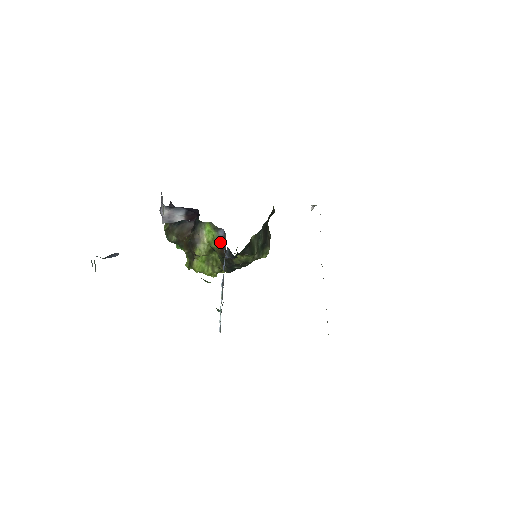
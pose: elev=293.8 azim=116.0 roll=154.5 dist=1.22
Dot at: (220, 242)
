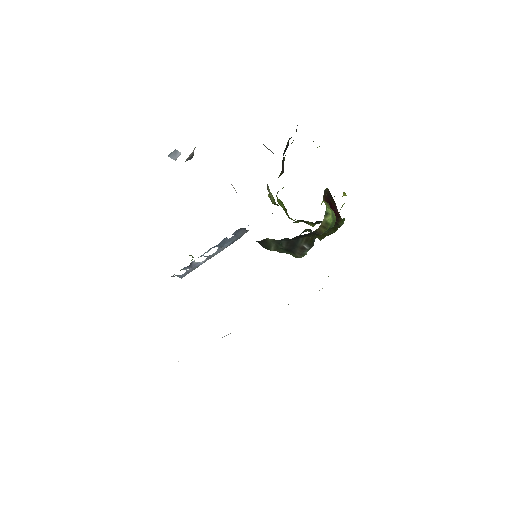
Dot at: occluded
